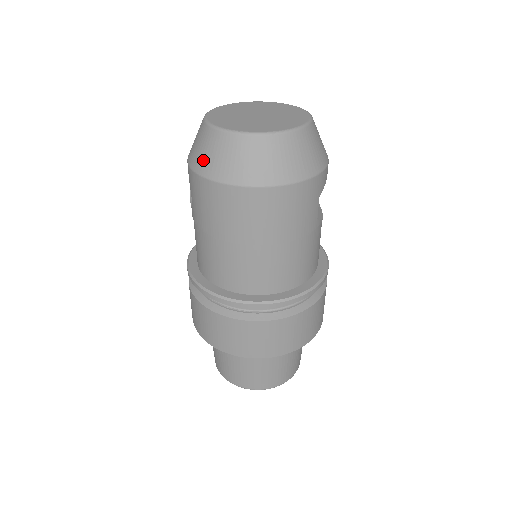
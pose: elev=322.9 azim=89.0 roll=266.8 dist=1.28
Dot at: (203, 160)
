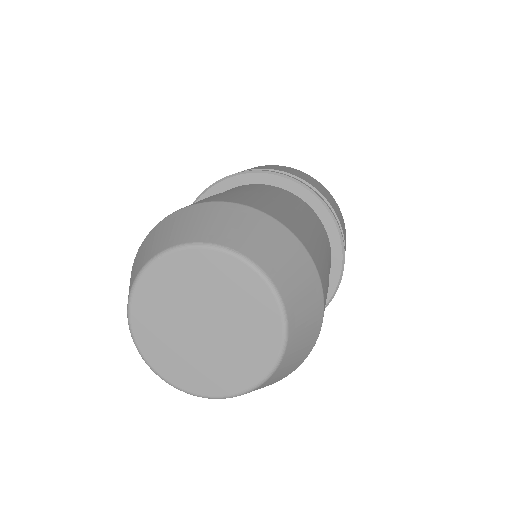
Dot at: occluded
